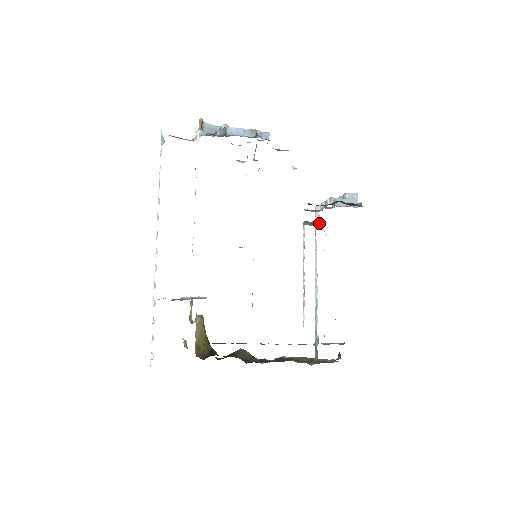
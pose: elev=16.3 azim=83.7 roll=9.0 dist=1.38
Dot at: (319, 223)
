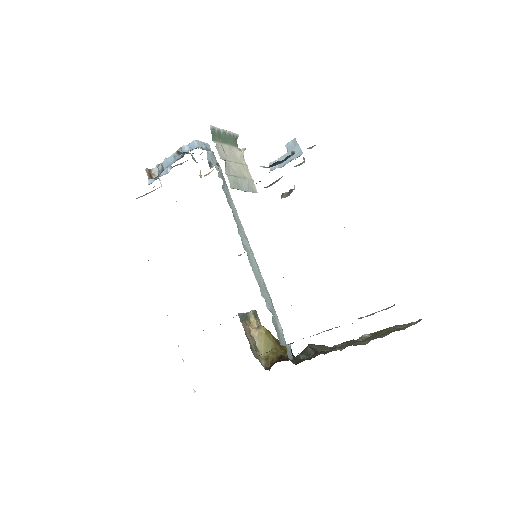
Dot at: (294, 188)
